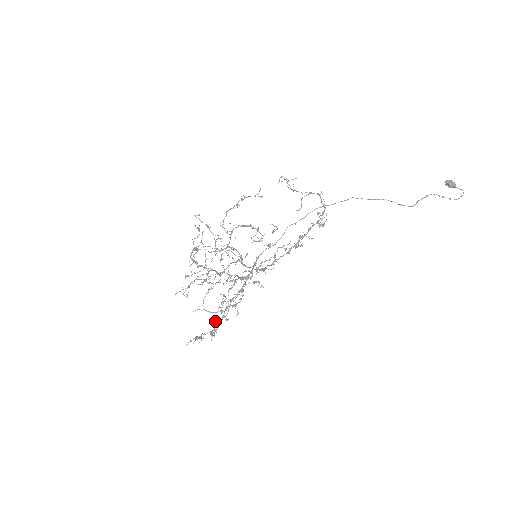
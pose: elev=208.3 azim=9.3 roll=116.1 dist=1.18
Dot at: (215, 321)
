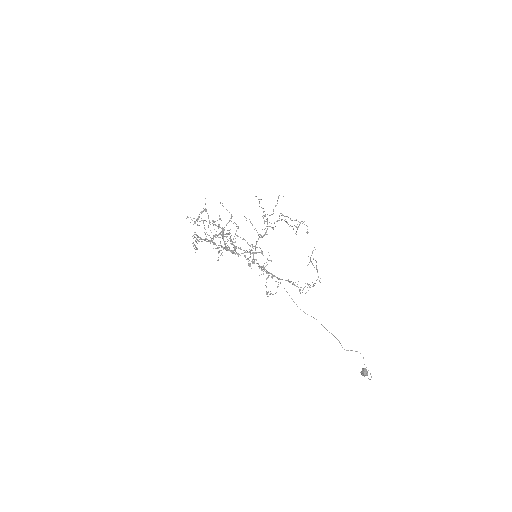
Dot at: occluded
